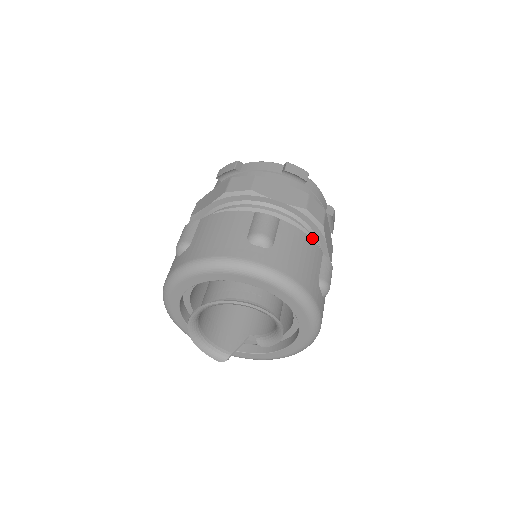
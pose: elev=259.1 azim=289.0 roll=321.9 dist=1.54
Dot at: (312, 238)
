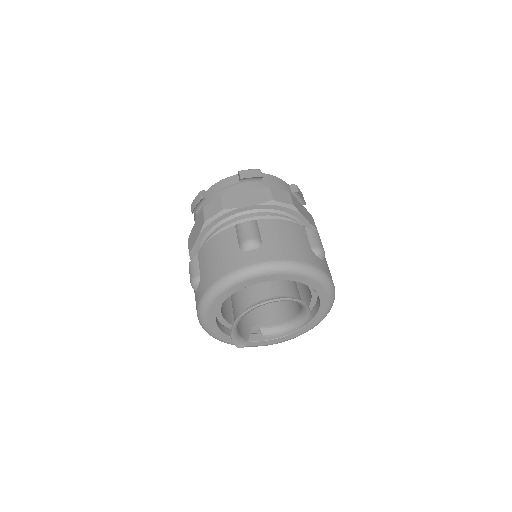
Dot at: occluded
